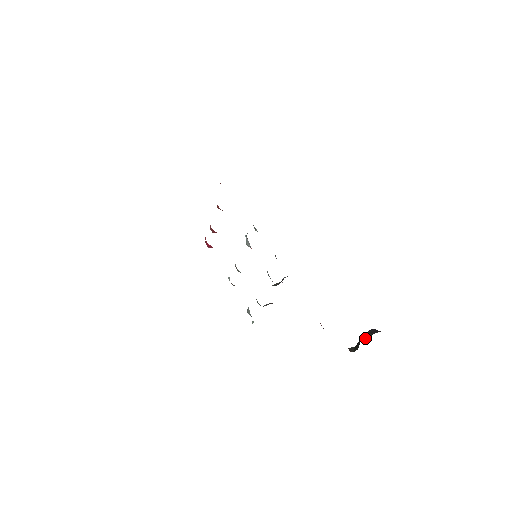
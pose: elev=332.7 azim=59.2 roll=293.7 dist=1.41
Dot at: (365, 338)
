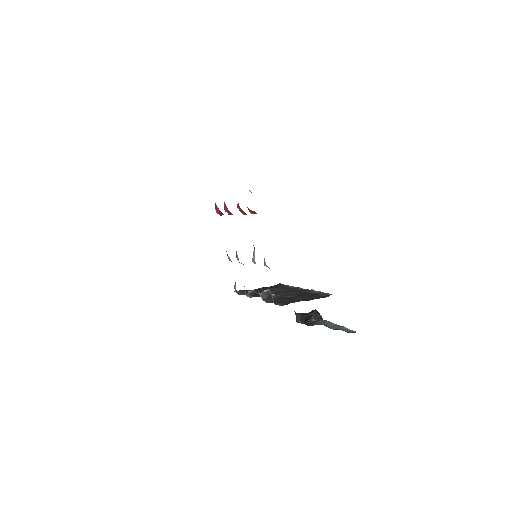
Dot at: (310, 323)
